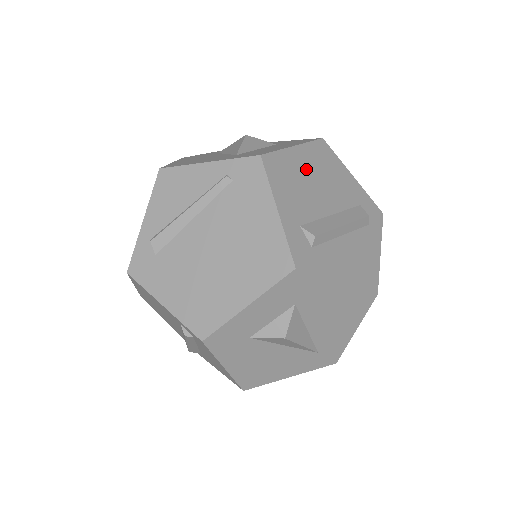
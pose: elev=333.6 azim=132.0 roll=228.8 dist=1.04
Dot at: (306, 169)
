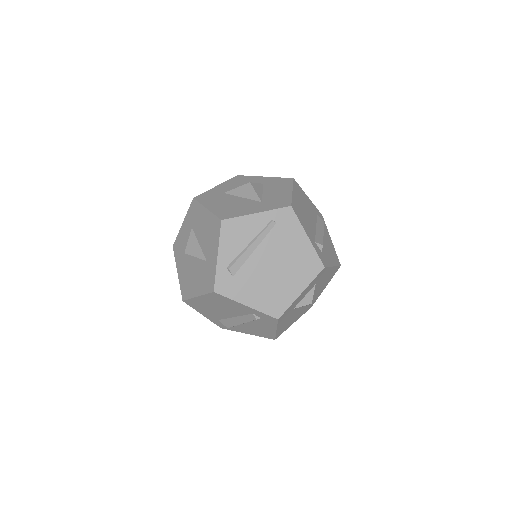
Dot at: (301, 204)
